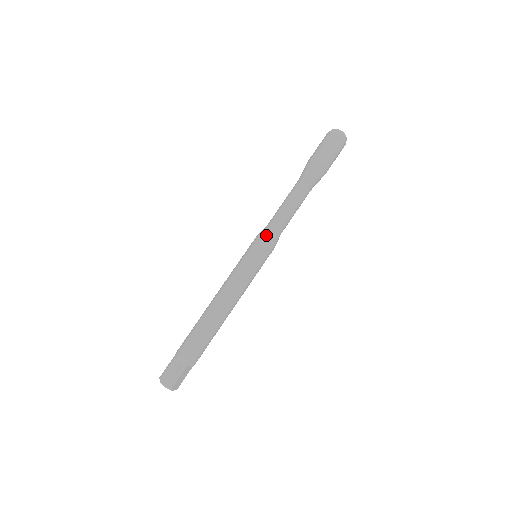
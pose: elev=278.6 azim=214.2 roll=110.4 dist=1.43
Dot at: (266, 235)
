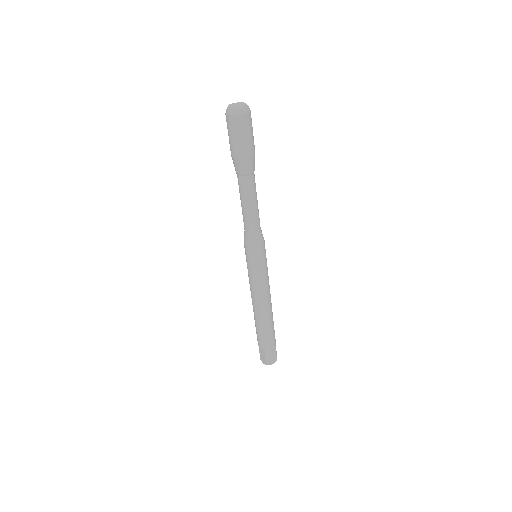
Dot at: (261, 241)
